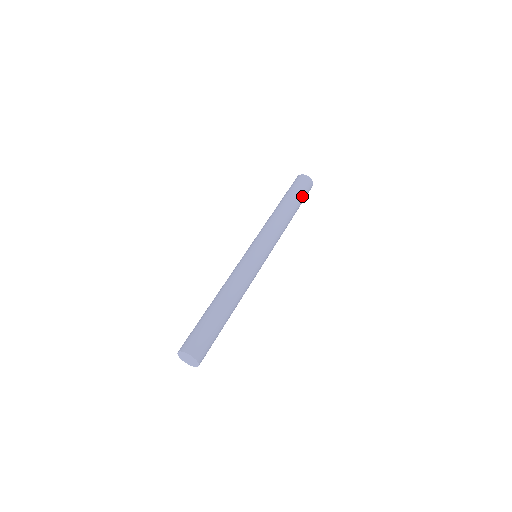
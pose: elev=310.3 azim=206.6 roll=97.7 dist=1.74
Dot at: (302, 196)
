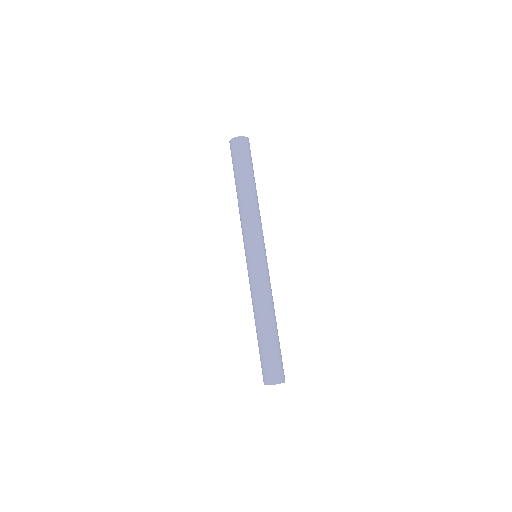
Dot at: (251, 164)
